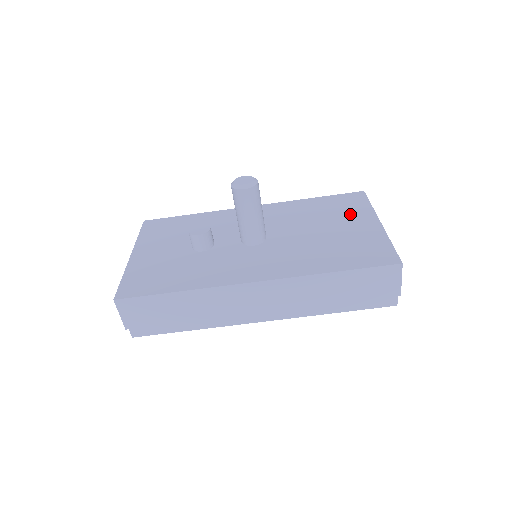
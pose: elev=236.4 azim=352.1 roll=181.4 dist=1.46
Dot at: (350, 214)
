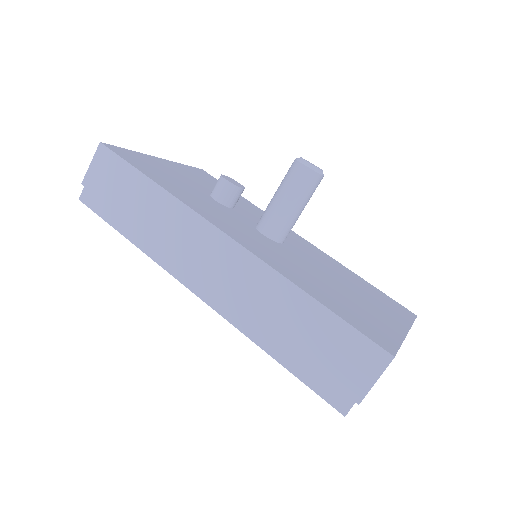
Dot at: (383, 305)
